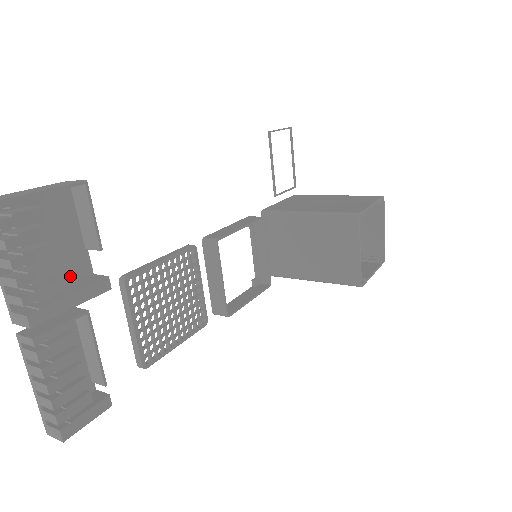
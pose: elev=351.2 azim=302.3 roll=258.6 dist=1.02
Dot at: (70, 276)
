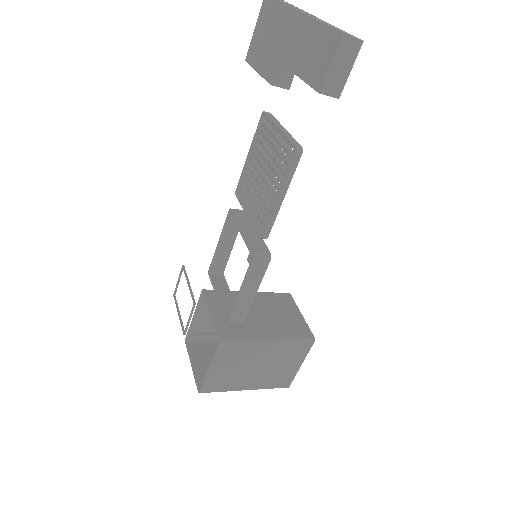
Dot at: (274, 60)
